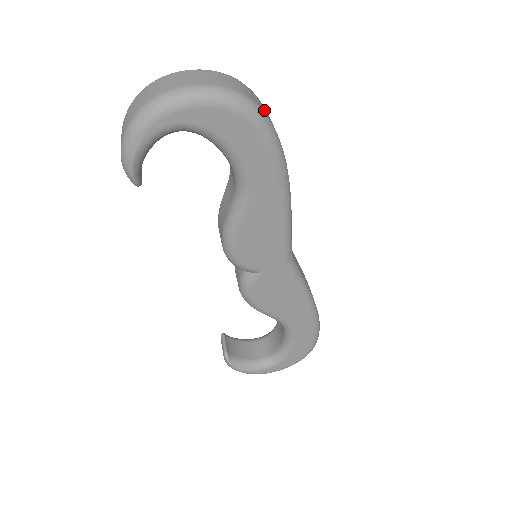
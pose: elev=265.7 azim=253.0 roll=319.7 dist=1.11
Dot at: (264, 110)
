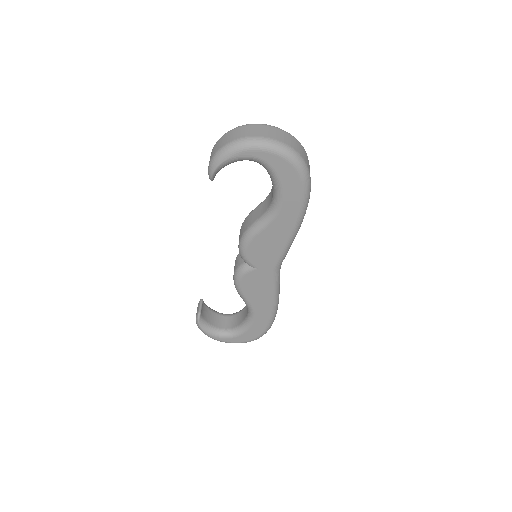
Dot at: occluded
